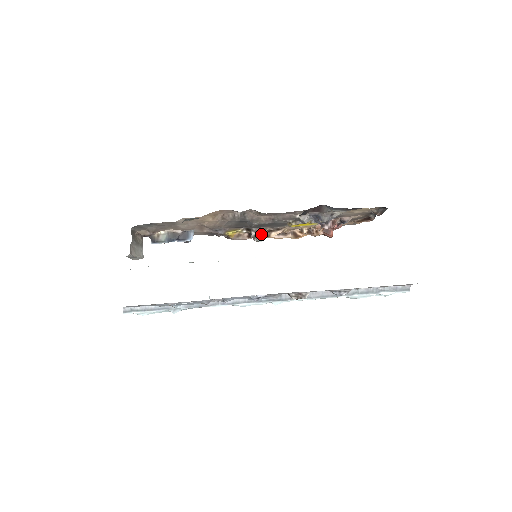
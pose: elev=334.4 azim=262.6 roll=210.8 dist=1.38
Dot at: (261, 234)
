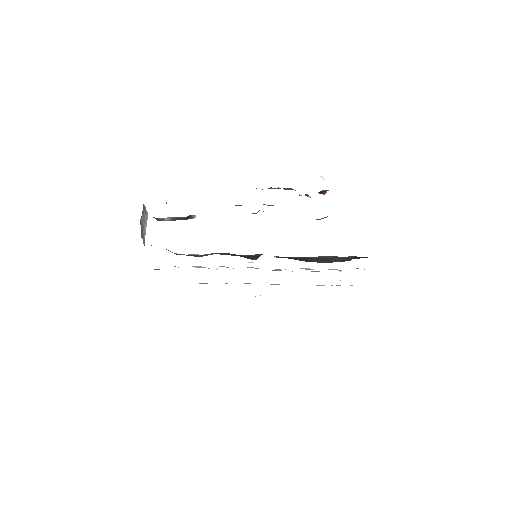
Dot at: occluded
